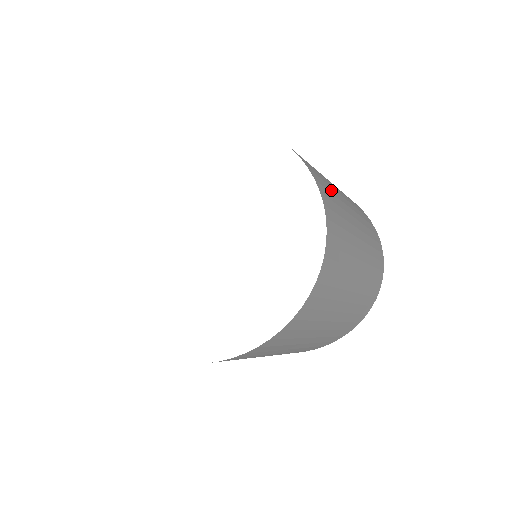
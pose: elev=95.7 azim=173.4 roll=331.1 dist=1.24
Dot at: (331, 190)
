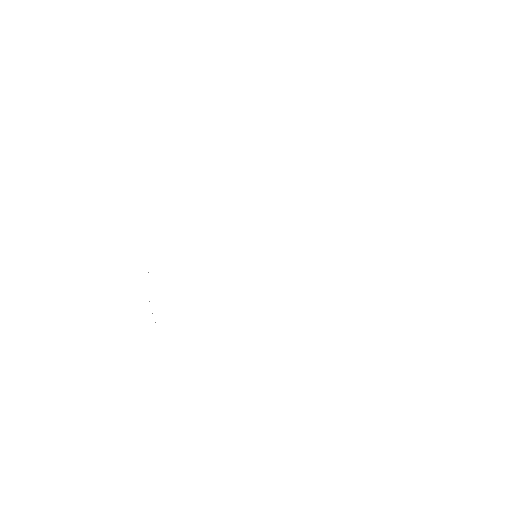
Dot at: occluded
